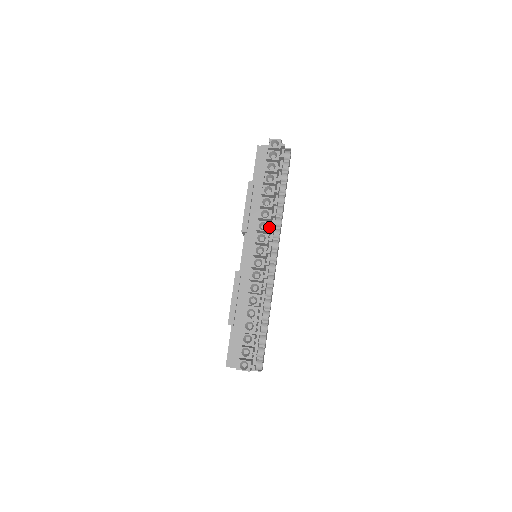
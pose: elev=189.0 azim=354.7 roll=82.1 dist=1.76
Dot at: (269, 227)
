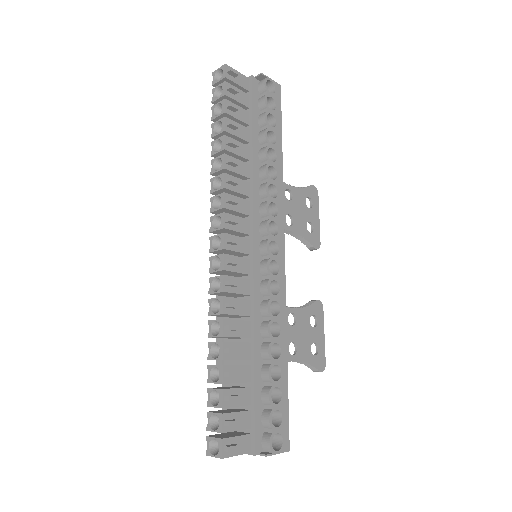
Dot at: (223, 201)
